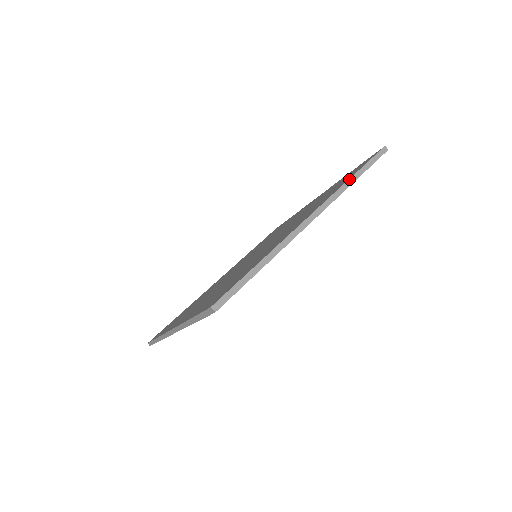
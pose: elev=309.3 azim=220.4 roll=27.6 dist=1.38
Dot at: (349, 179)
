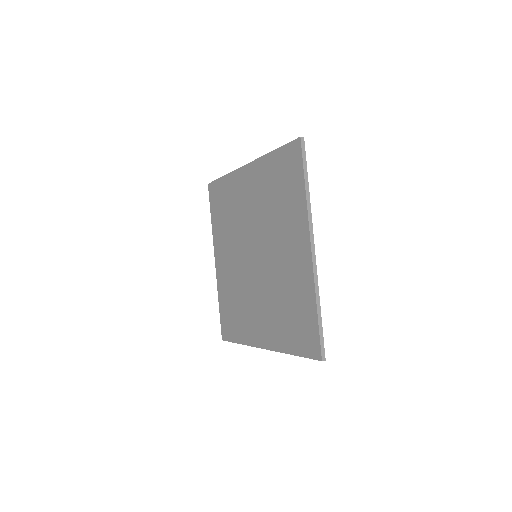
Dot at: (306, 195)
